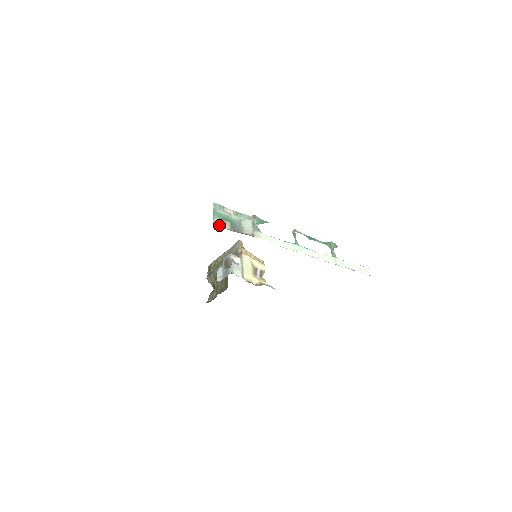
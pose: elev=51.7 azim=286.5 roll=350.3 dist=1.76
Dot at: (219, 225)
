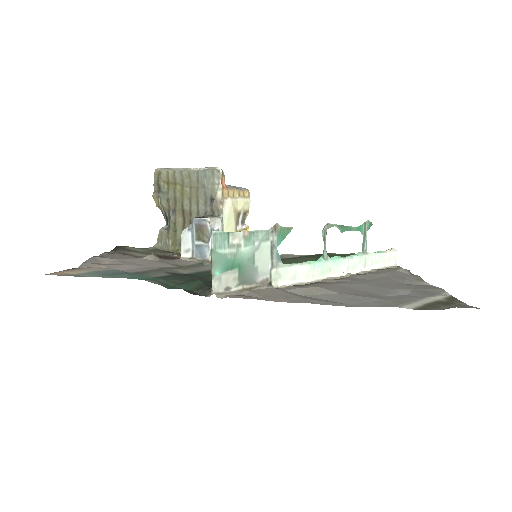
Dot at: (221, 288)
